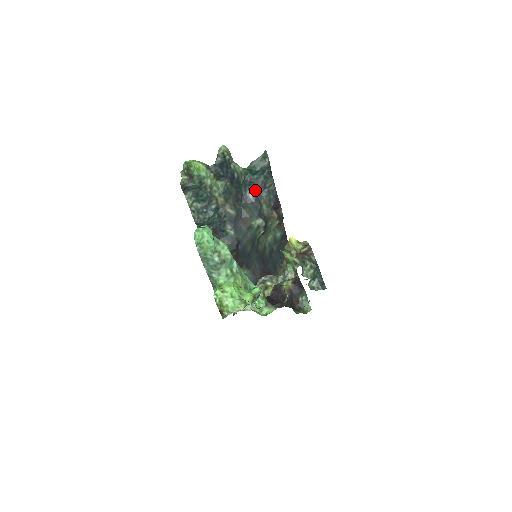
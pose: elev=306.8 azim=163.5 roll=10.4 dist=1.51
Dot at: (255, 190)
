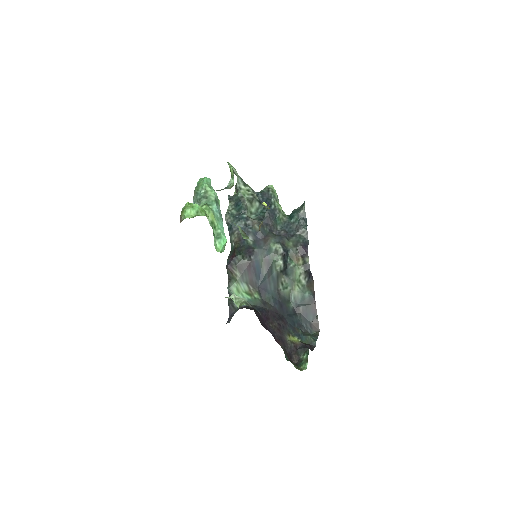
Dot at: (289, 232)
